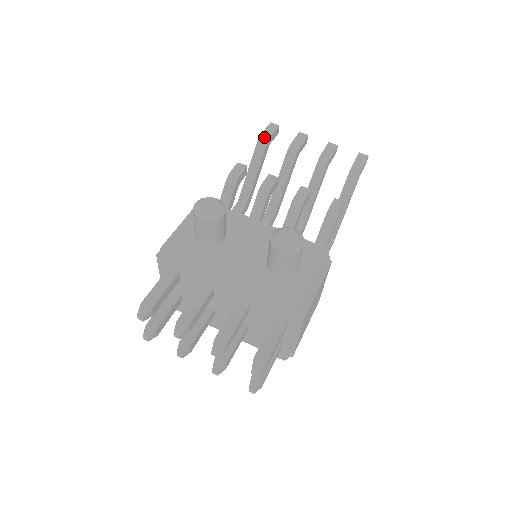
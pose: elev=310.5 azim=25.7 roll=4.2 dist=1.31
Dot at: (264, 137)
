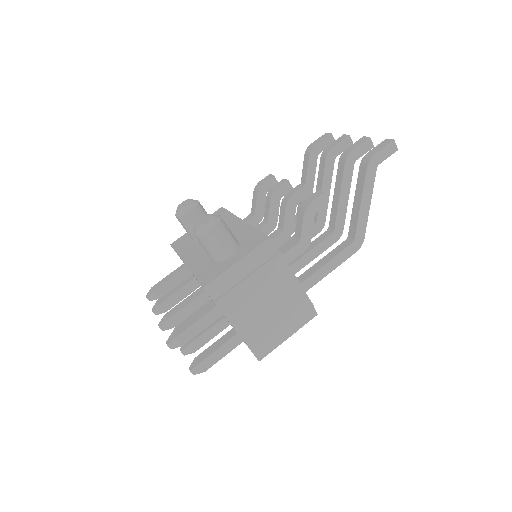
Dot at: (310, 147)
